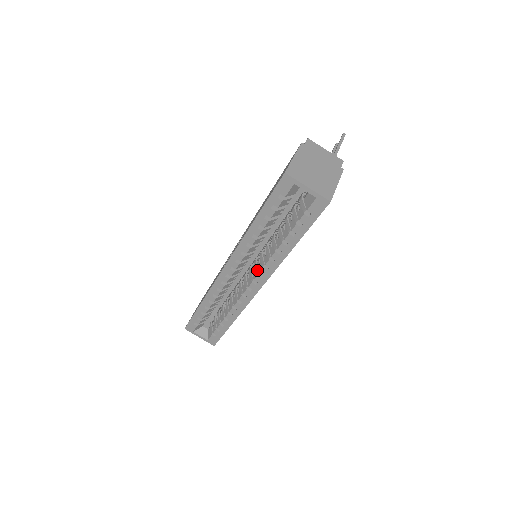
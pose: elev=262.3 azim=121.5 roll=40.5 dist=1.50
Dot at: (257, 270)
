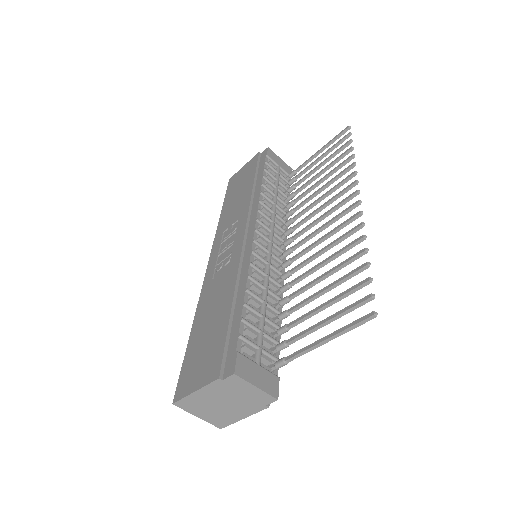
Dot at: occluded
